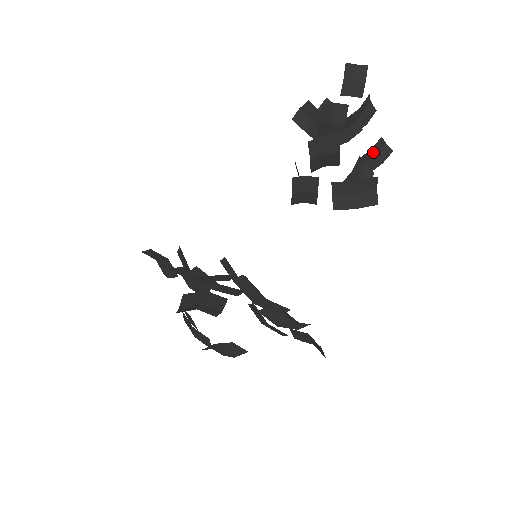
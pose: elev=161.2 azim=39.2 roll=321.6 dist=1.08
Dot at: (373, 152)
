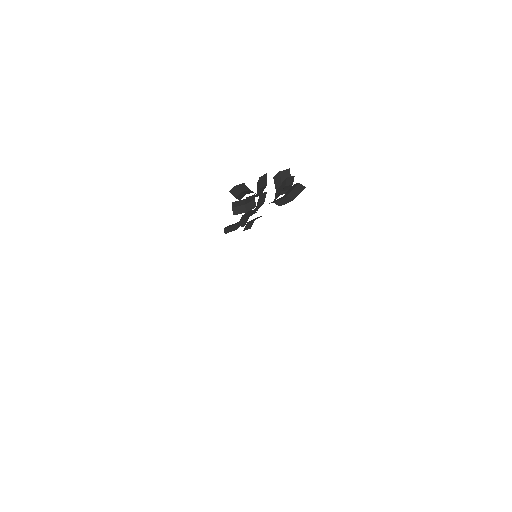
Dot at: (282, 189)
